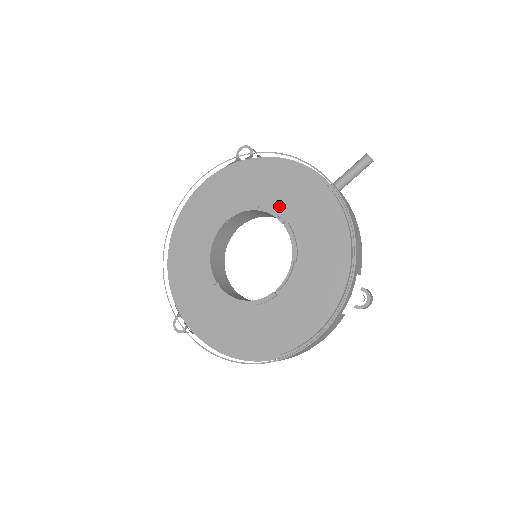
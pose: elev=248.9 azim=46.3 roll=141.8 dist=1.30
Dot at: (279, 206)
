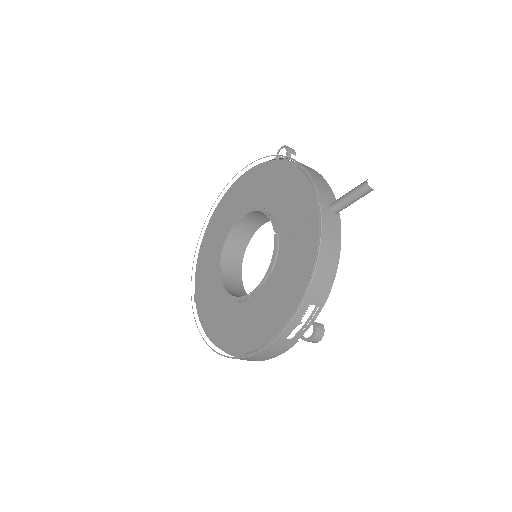
Dot at: (279, 214)
